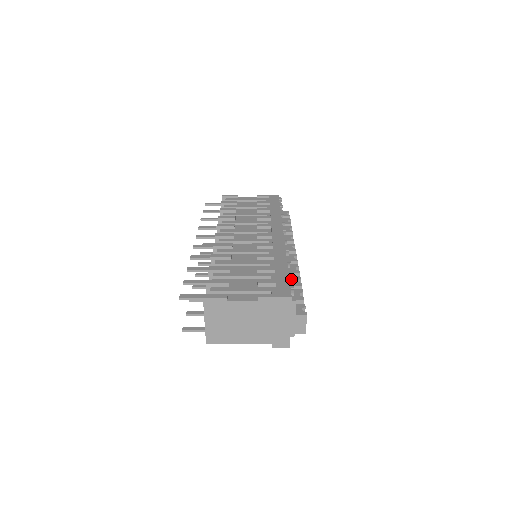
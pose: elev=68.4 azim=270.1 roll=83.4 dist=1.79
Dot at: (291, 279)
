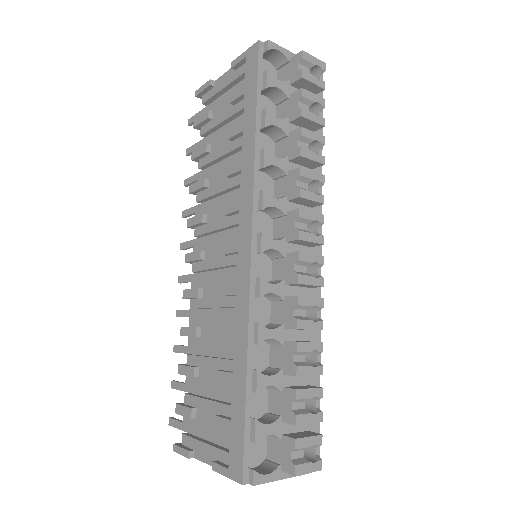
Dot at: (266, 385)
